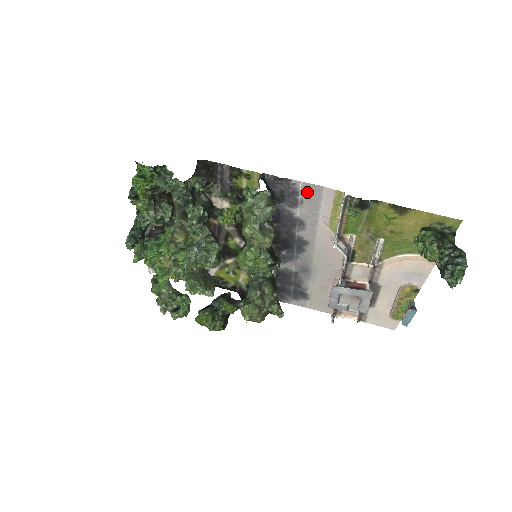
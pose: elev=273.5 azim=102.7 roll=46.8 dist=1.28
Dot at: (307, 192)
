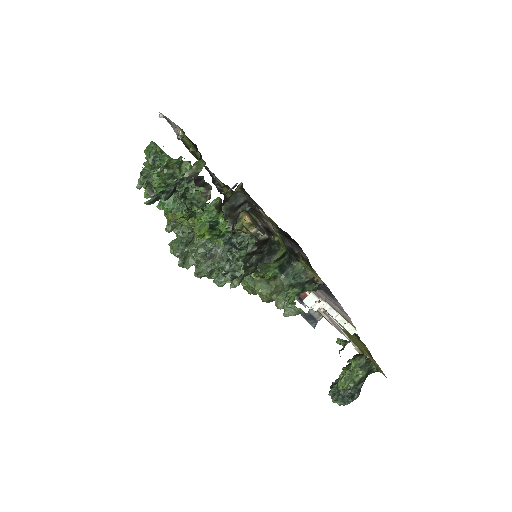
Dot at: (338, 305)
